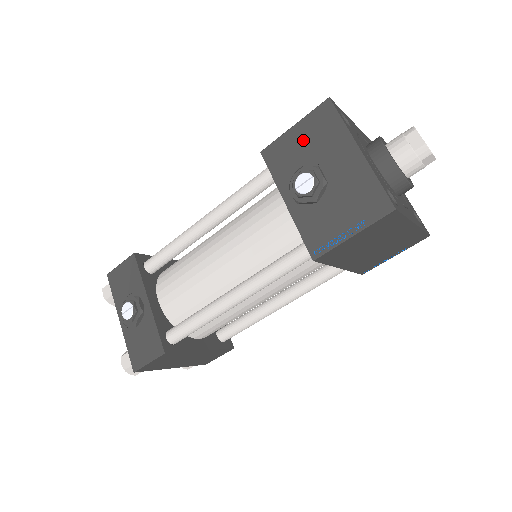
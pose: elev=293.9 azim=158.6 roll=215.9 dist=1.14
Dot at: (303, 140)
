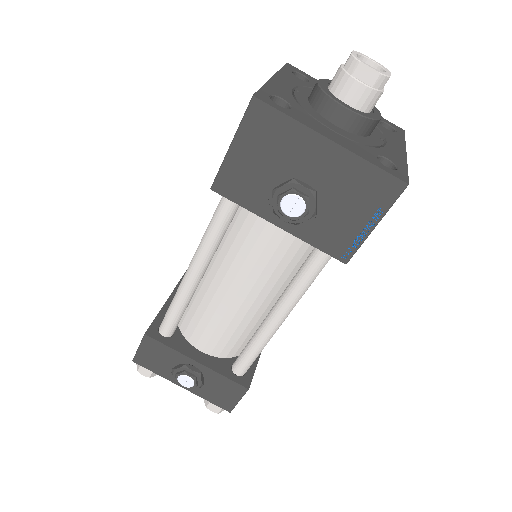
Dot at: (254, 157)
